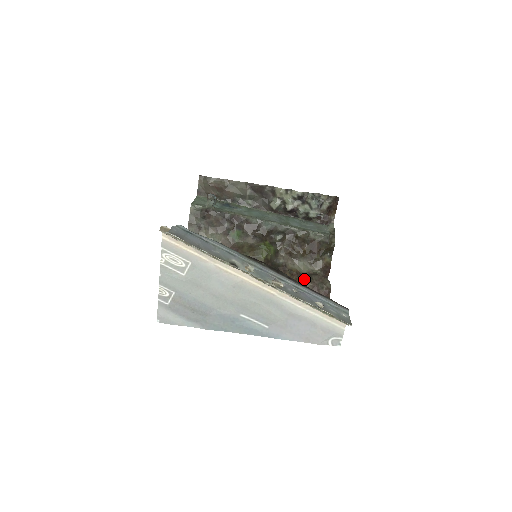
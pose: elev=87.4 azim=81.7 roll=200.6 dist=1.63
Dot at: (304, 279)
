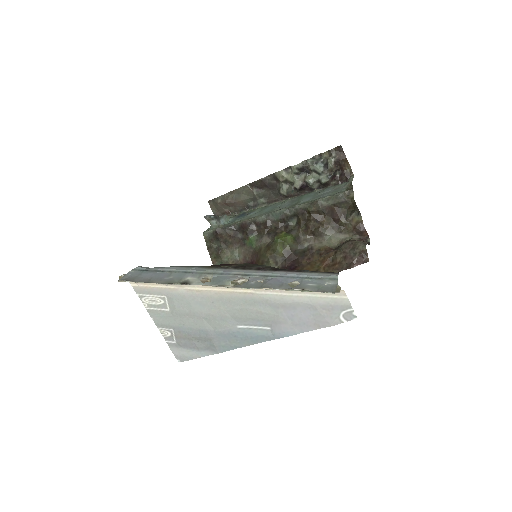
Dot at: (333, 253)
